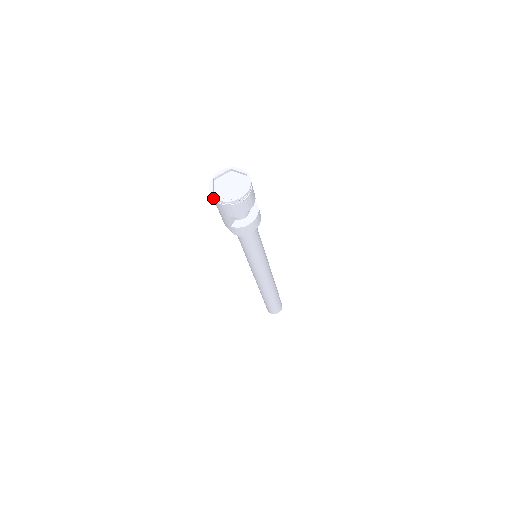
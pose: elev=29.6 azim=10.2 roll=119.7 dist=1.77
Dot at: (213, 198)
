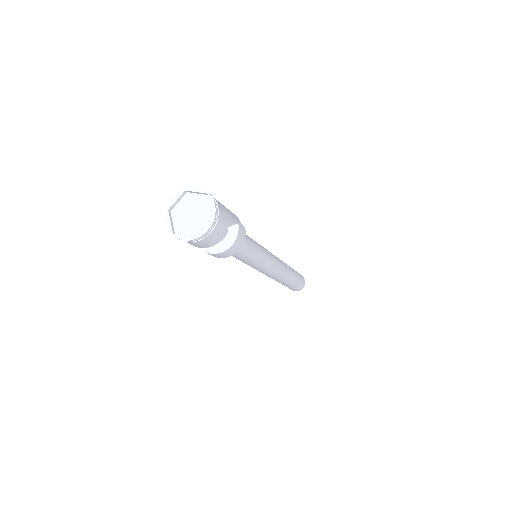
Dot at: (171, 212)
